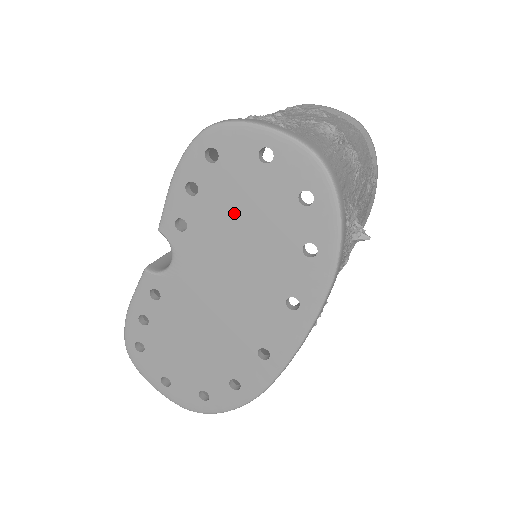
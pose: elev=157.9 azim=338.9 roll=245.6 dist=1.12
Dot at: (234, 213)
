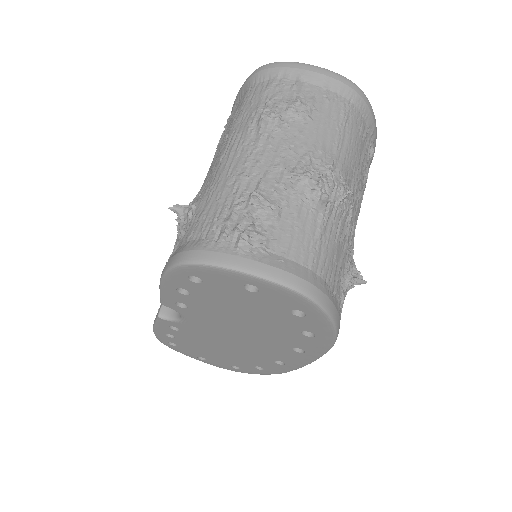
Dot at: (230, 308)
